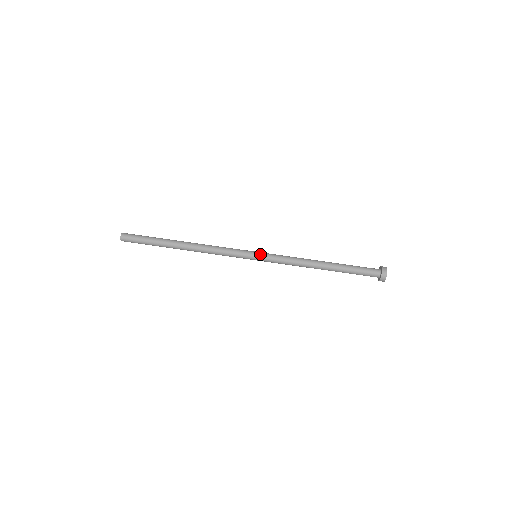
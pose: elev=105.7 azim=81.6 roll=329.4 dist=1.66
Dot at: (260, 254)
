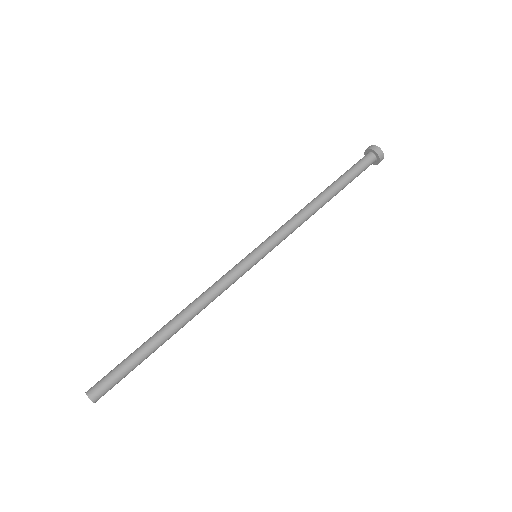
Dot at: (257, 248)
